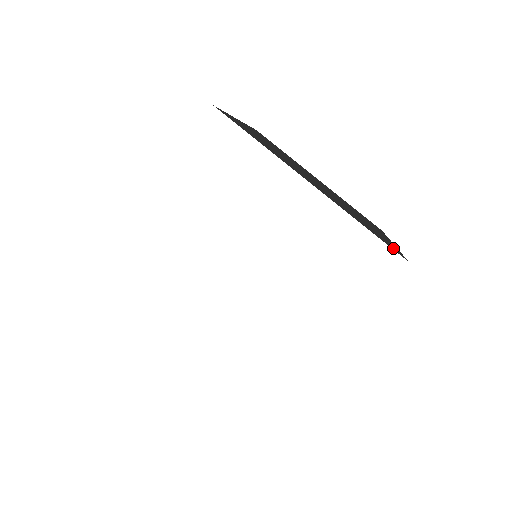
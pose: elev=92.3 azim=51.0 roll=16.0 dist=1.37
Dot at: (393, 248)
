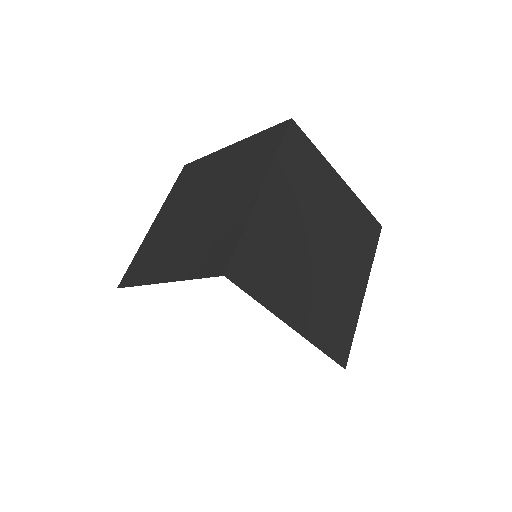
Dot at: (342, 352)
